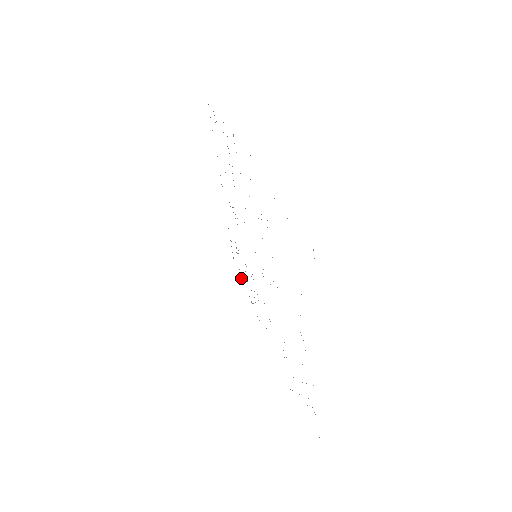
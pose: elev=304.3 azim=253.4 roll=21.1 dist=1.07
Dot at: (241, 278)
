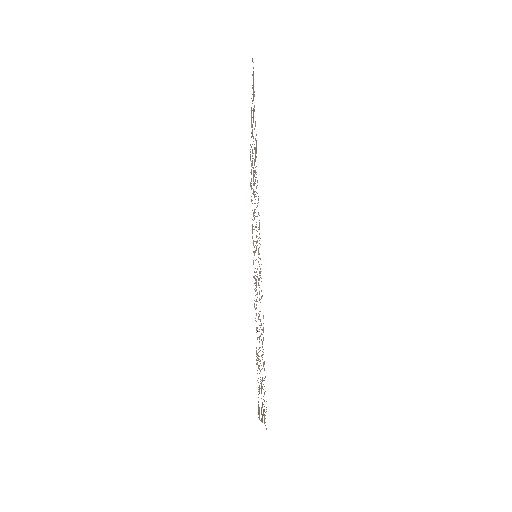
Dot at: occluded
